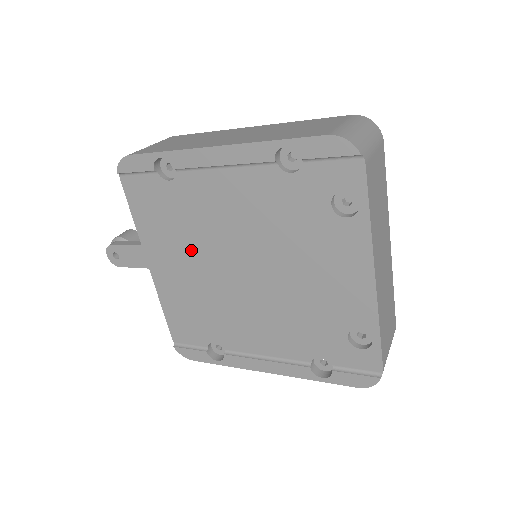
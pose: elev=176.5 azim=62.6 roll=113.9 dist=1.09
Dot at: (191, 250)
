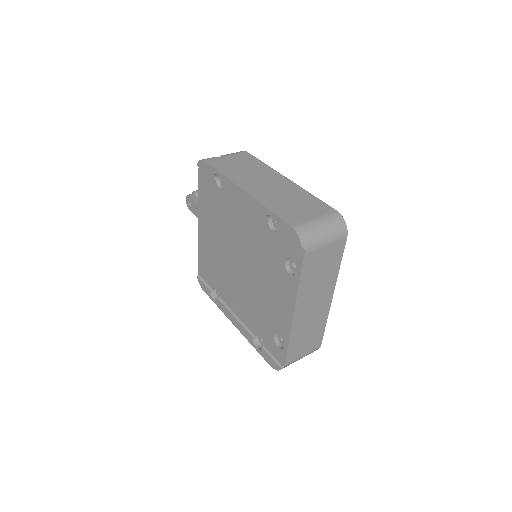
Dot at: (219, 232)
